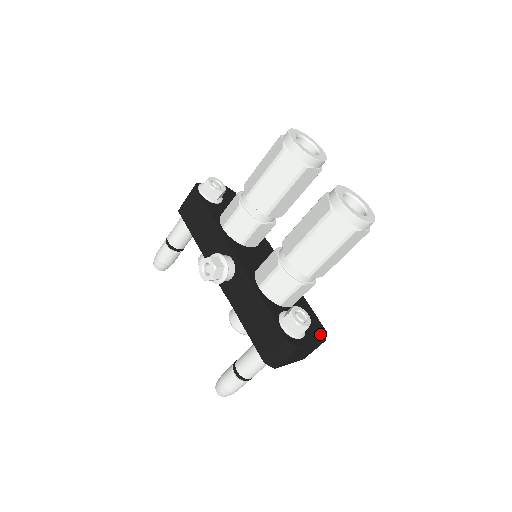
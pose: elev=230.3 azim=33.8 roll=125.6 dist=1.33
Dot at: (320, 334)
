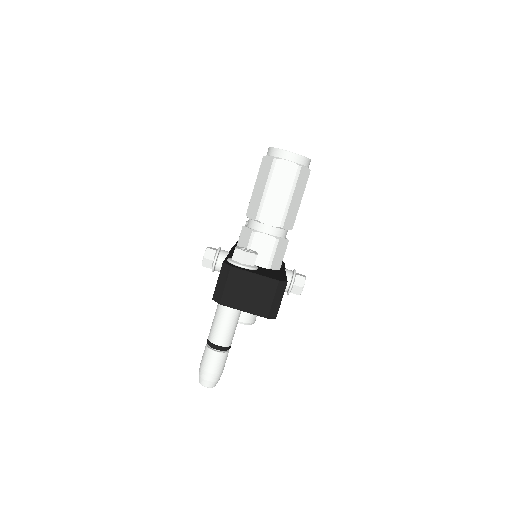
Dot at: (275, 278)
